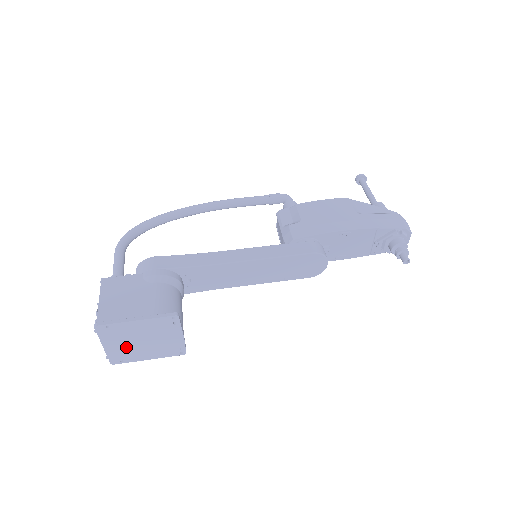
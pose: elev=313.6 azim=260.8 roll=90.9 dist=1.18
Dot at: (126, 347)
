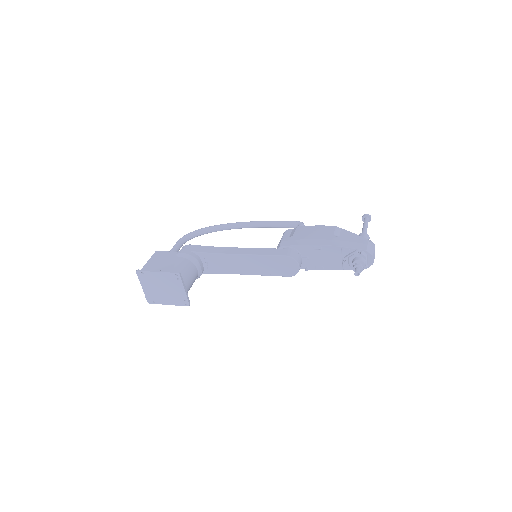
Dot at: (154, 291)
